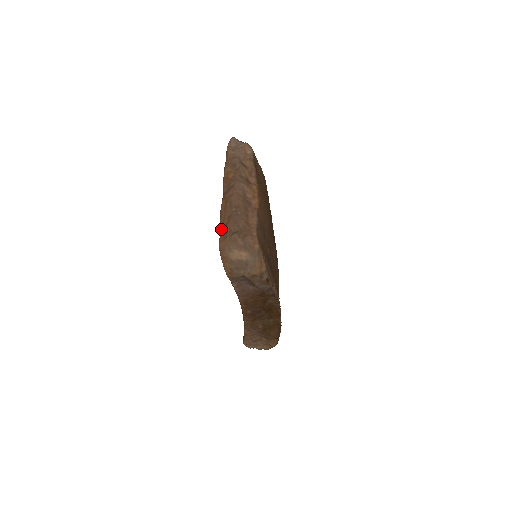
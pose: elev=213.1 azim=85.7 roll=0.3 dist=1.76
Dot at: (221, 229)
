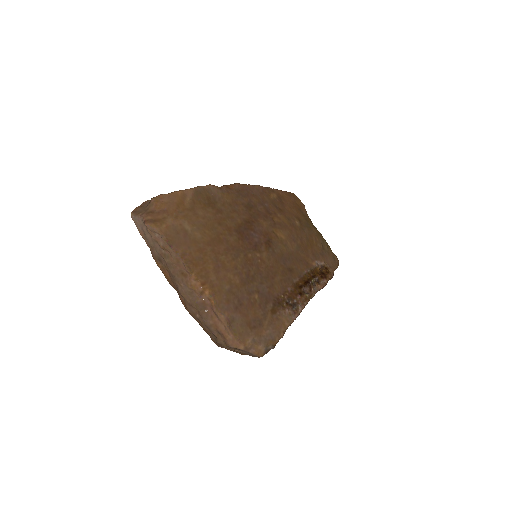
Dot at: occluded
